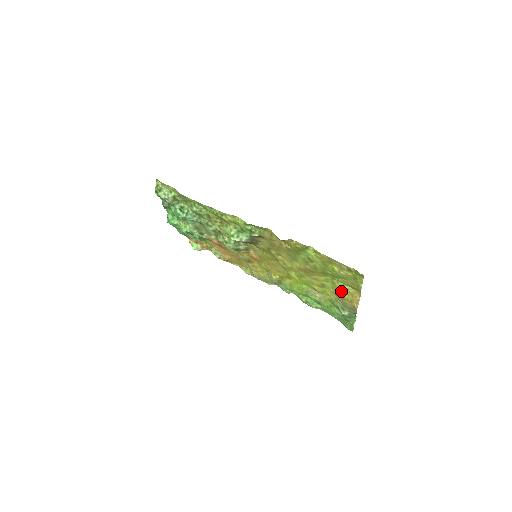
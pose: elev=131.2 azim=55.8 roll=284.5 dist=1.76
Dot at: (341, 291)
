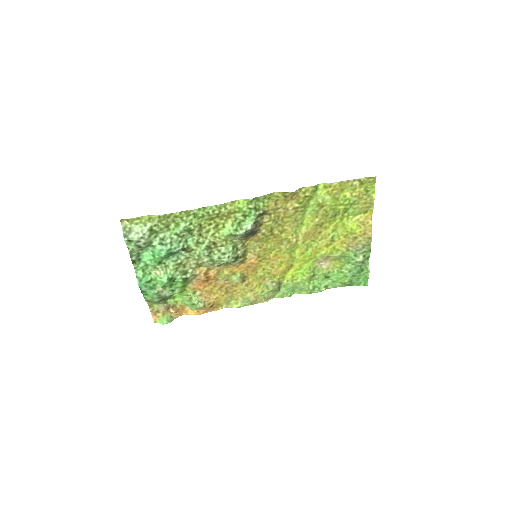
Dot at: (353, 228)
